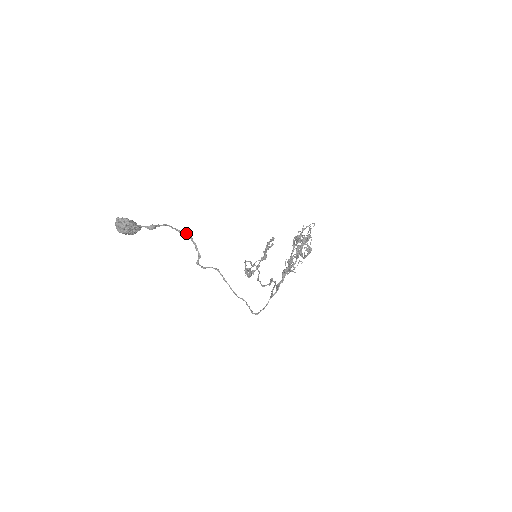
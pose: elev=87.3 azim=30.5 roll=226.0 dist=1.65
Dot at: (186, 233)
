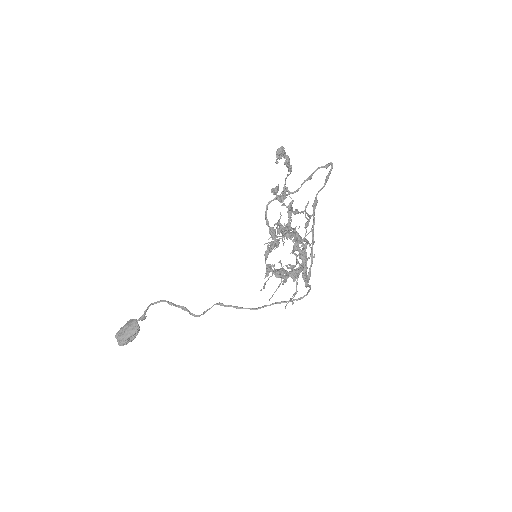
Dot at: (169, 304)
